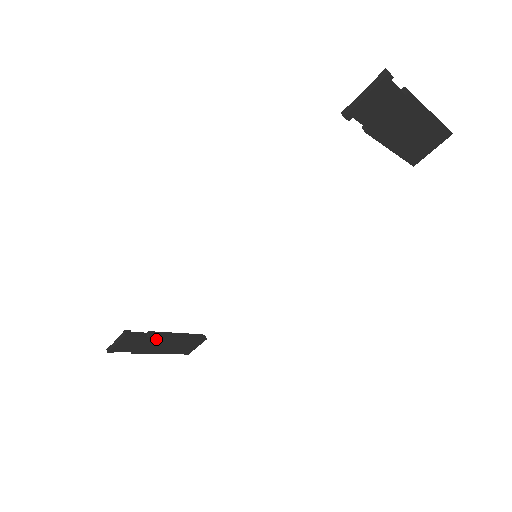
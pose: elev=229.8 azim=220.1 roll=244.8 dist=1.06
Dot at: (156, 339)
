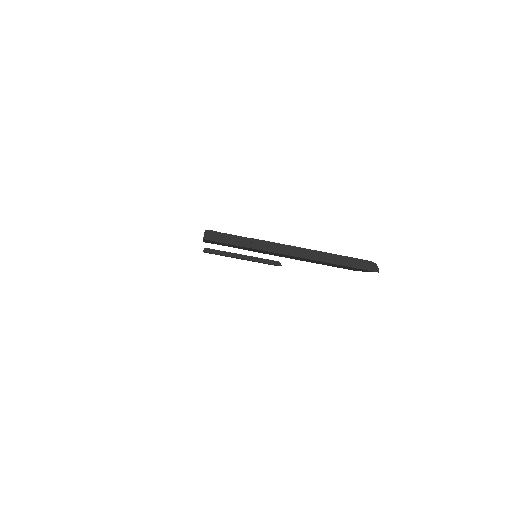
Dot at: (233, 257)
